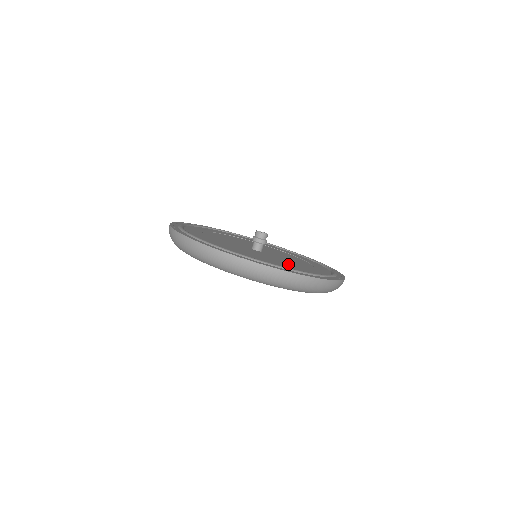
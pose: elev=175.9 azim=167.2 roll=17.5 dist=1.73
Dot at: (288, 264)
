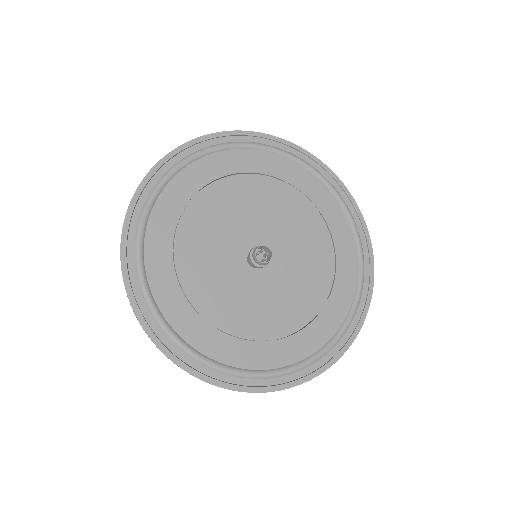
Dot at: (275, 326)
